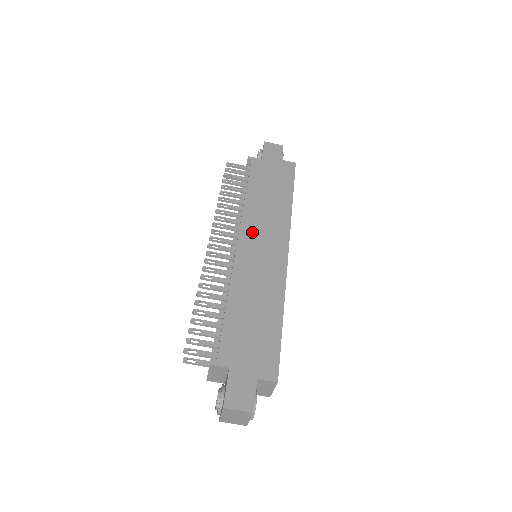
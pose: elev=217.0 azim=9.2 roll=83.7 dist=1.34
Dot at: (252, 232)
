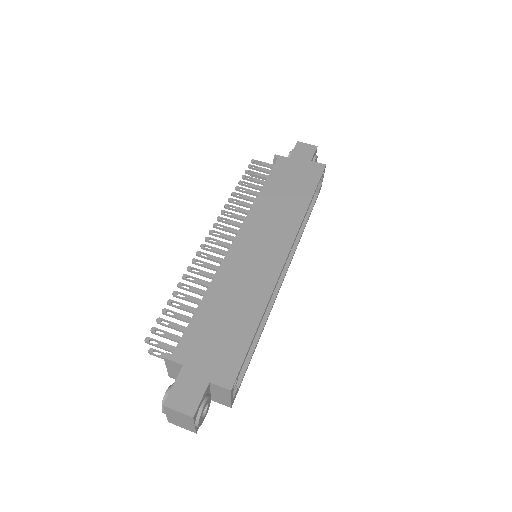
Dot at: (254, 230)
